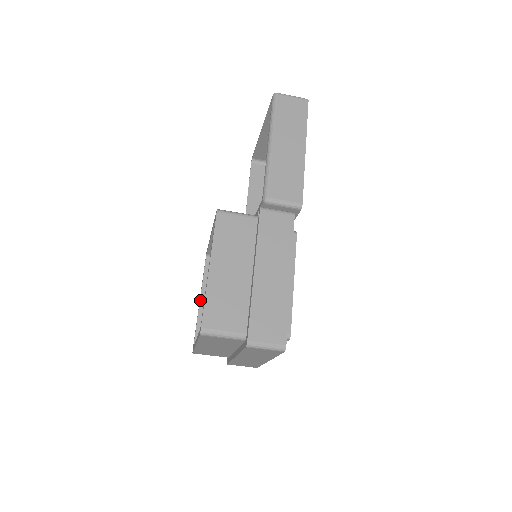
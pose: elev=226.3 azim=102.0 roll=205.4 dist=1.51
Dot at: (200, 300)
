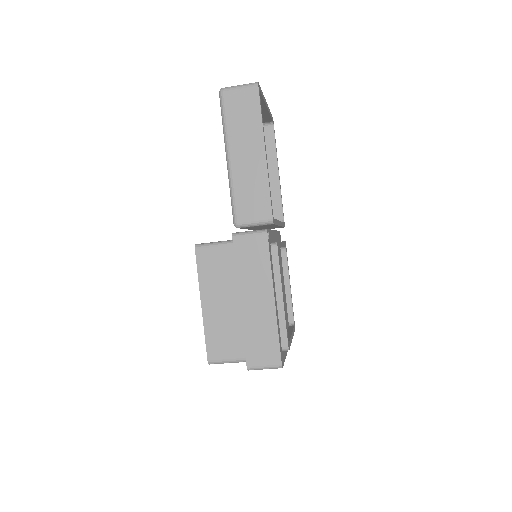
Dot at: occluded
